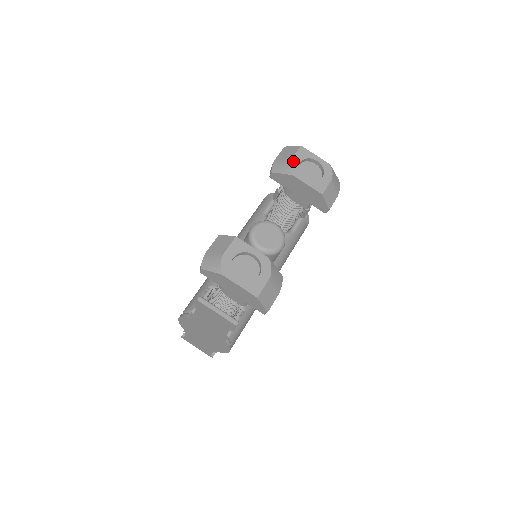
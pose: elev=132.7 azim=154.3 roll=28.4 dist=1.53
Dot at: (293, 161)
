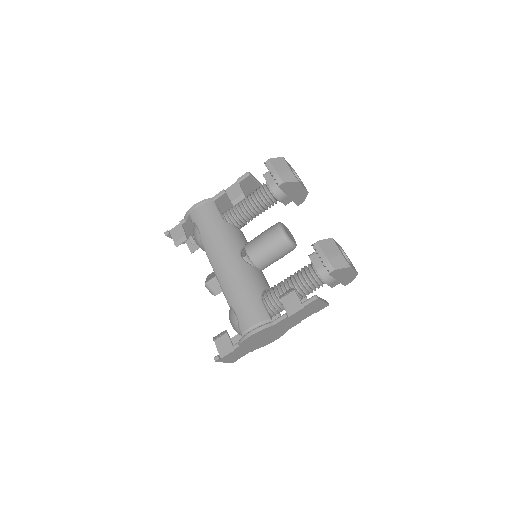
Dot at: (292, 171)
